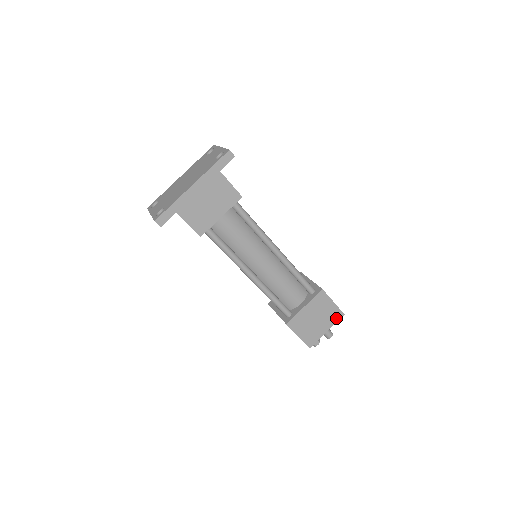
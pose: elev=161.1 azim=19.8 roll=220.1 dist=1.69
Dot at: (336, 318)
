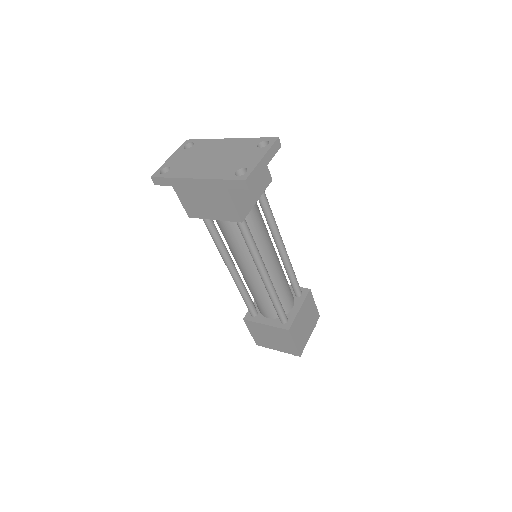
Dot at: (291, 352)
